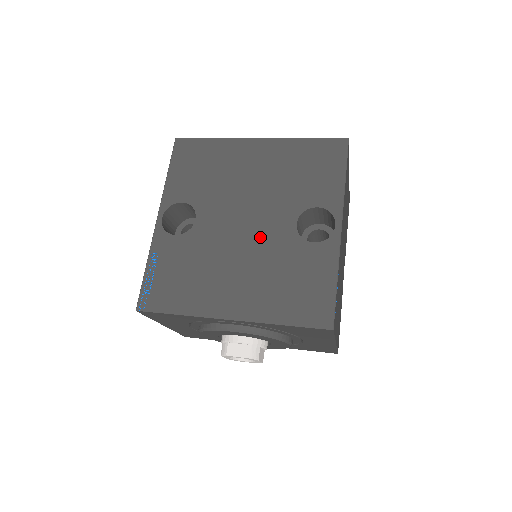
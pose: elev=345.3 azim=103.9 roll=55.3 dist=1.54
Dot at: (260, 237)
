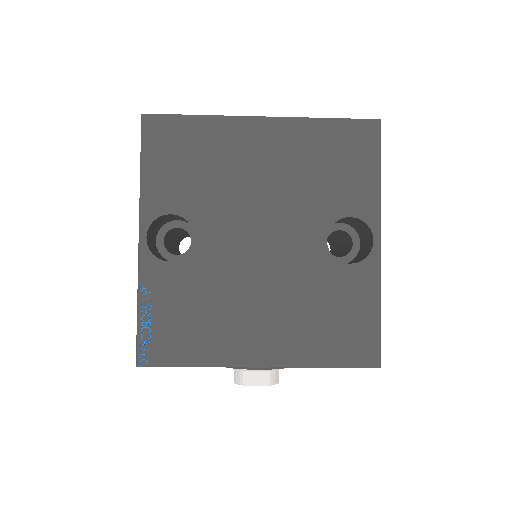
Dot at: (283, 260)
